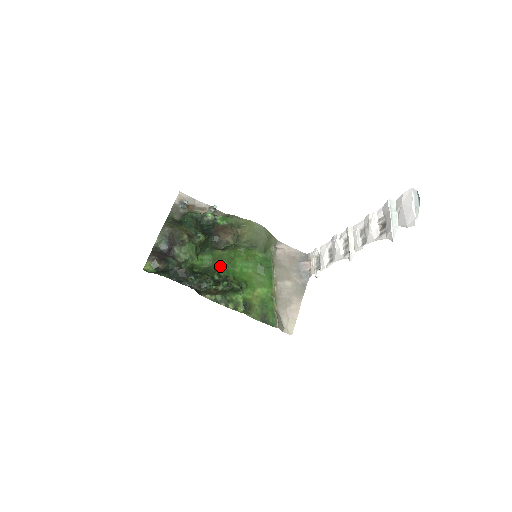
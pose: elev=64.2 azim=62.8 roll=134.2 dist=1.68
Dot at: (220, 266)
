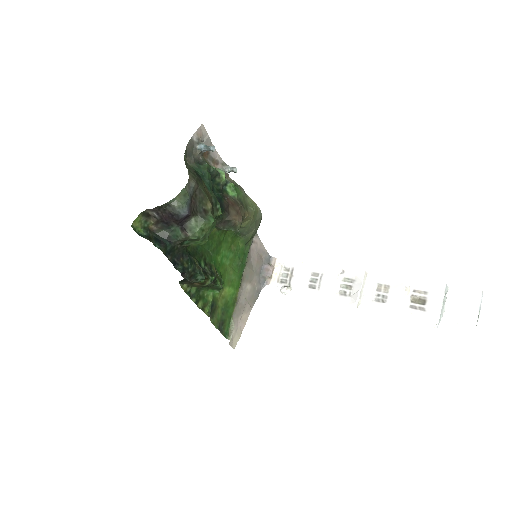
Dot at: (207, 248)
